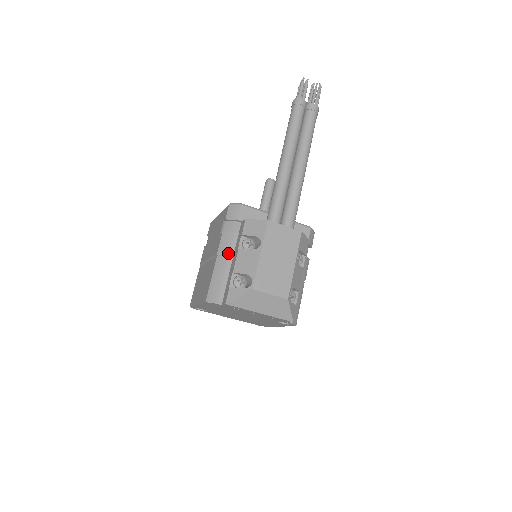
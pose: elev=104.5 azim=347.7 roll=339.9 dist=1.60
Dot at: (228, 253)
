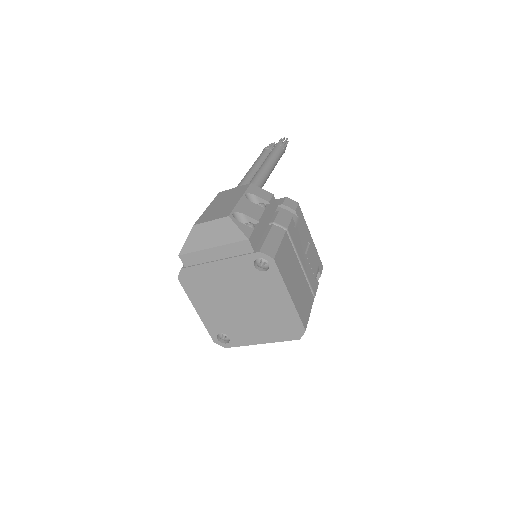
Dot at: occluded
